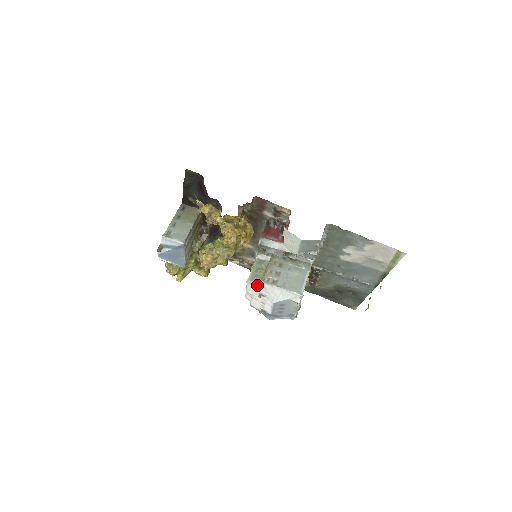
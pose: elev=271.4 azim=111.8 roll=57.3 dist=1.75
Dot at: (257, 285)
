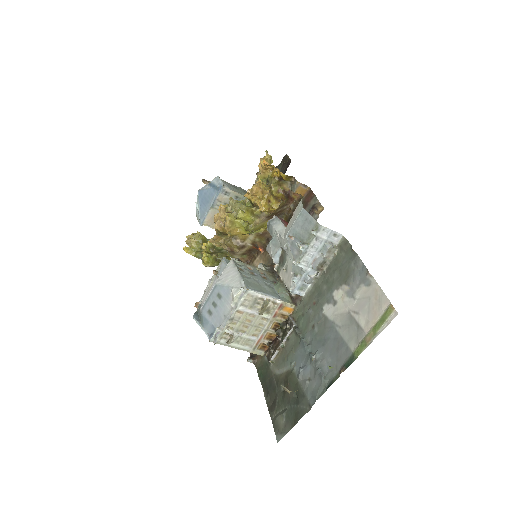
Dot at: (225, 264)
